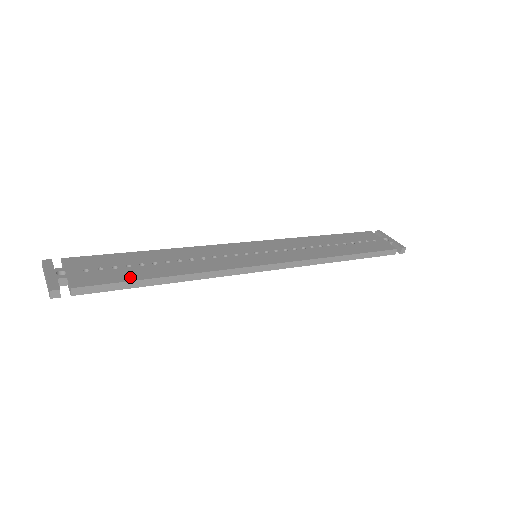
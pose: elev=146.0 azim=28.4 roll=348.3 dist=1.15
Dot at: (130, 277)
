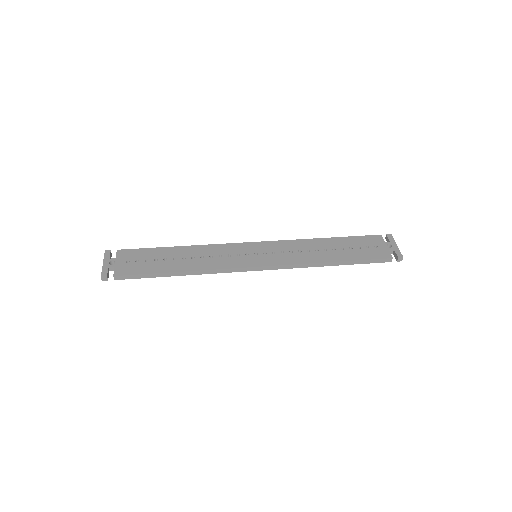
Dot at: (153, 270)
